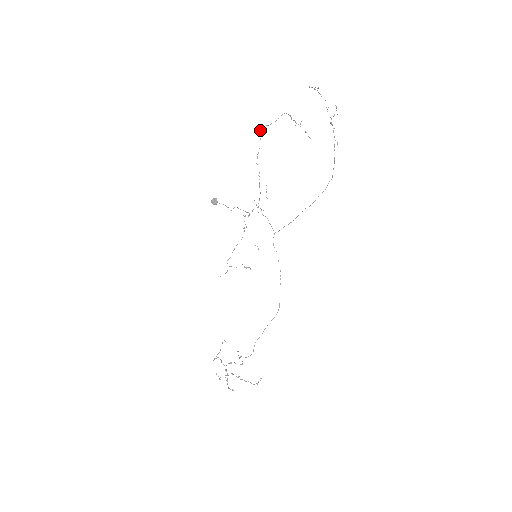
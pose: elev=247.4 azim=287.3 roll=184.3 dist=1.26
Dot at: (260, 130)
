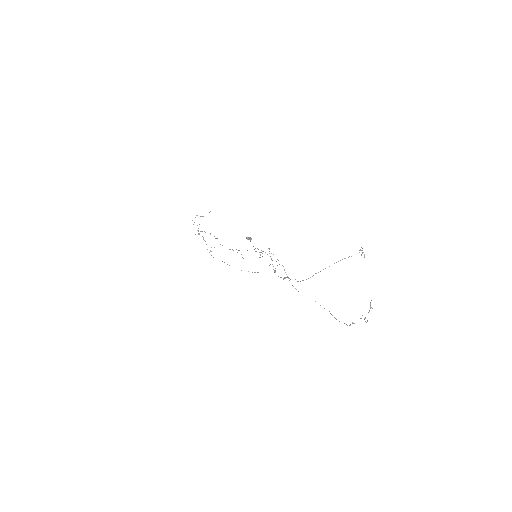
Dot at: occluded
